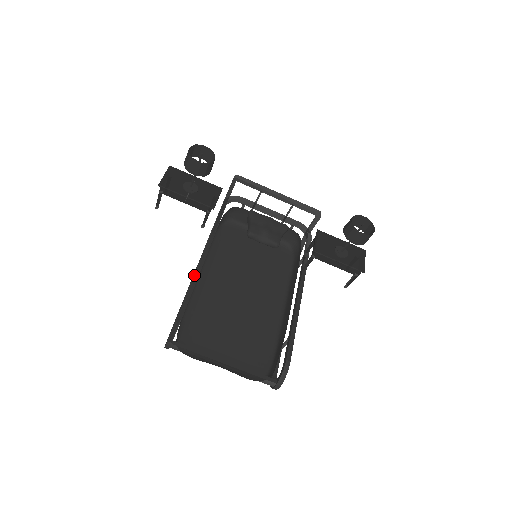
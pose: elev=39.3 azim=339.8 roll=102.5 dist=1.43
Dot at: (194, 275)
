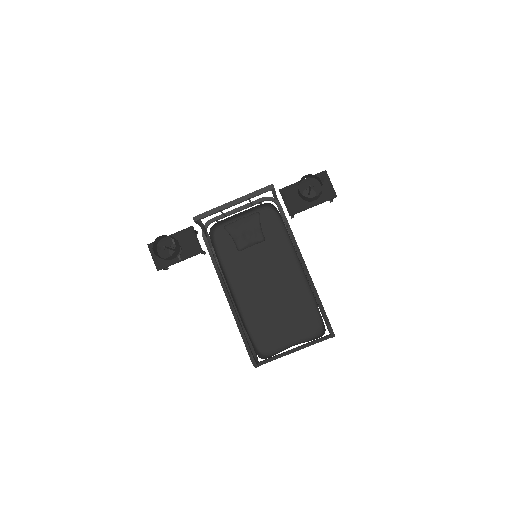
Dot at: (235, 319)
